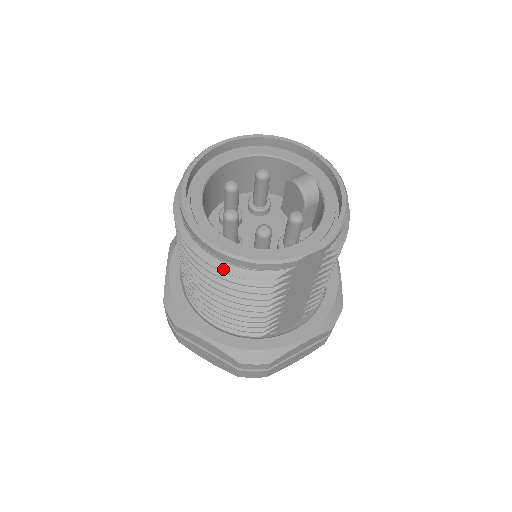
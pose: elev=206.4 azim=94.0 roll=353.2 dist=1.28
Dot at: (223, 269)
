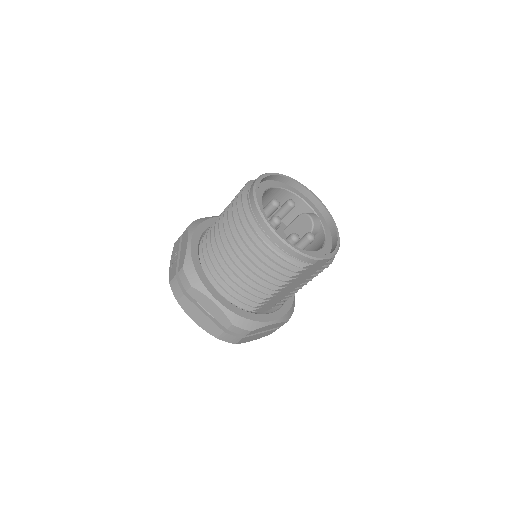
Dot at: (275, 250)
